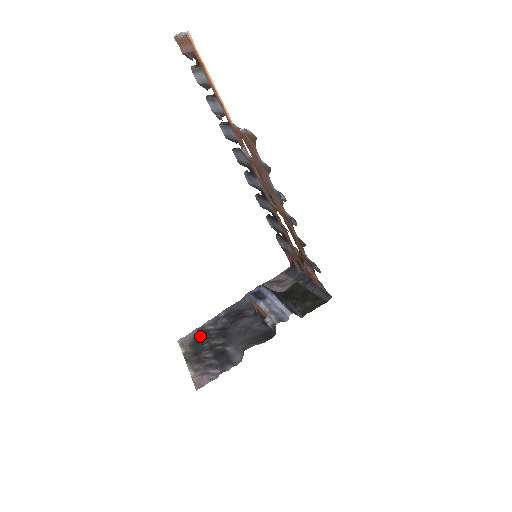
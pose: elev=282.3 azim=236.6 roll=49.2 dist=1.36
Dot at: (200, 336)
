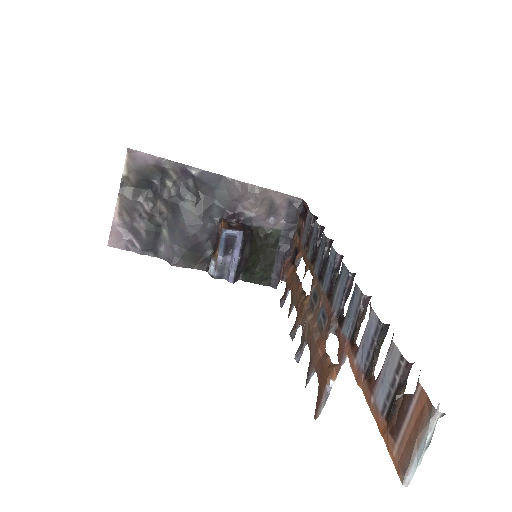
Dot at: (154, 174)
